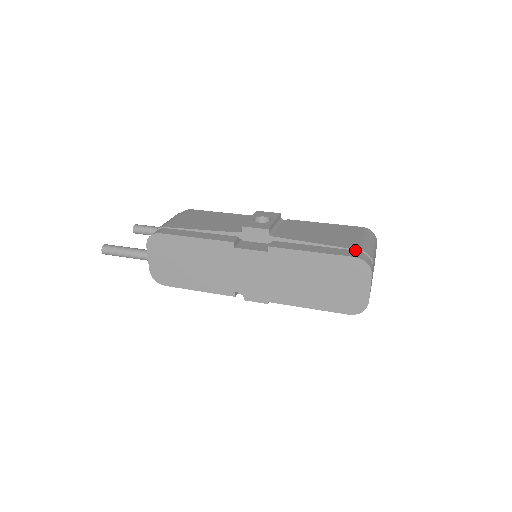
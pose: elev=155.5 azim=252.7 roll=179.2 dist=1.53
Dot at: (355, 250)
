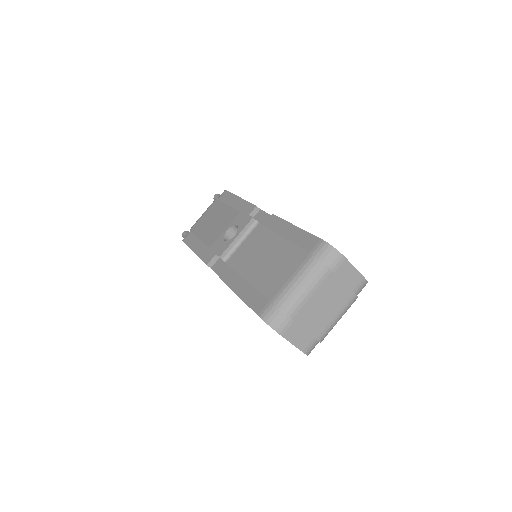
Dot at: (268, 300)
